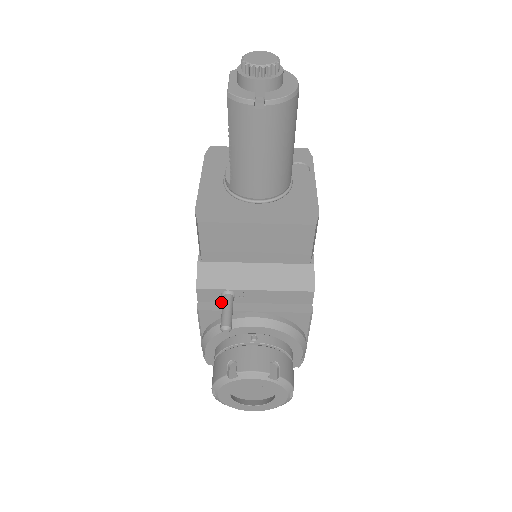
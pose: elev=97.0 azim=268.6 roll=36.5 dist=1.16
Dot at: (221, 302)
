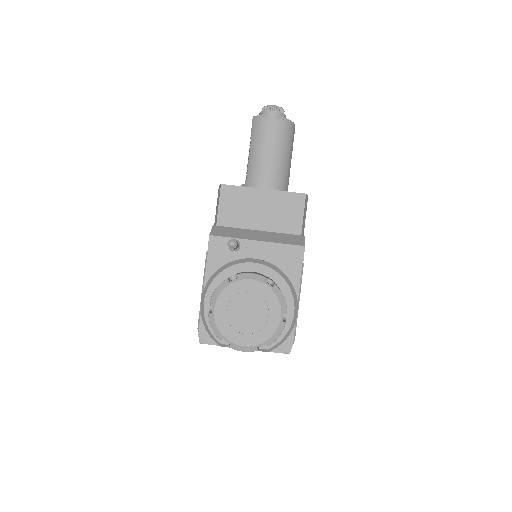
Dot at: occluded
